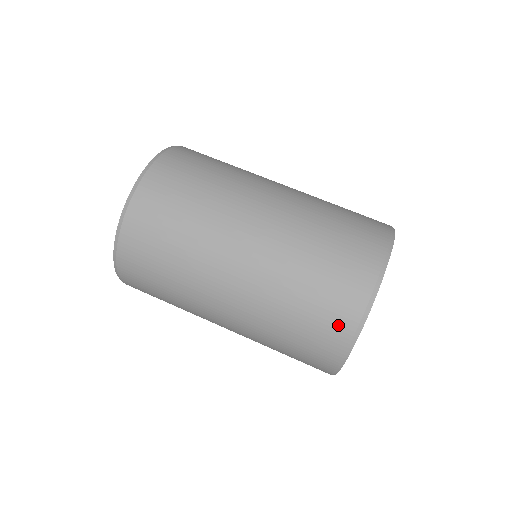
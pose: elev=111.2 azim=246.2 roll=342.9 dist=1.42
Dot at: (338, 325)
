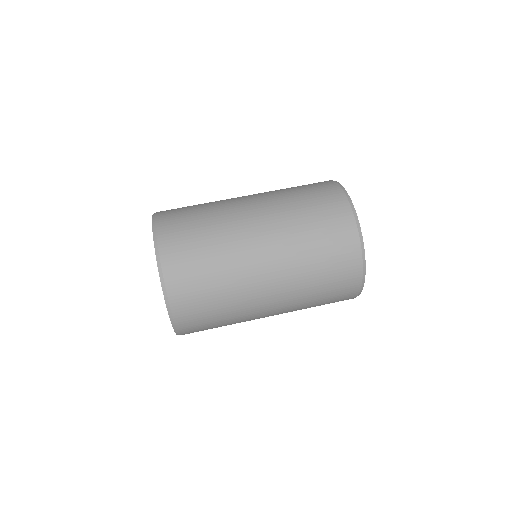
Dot at: (334, 199)
